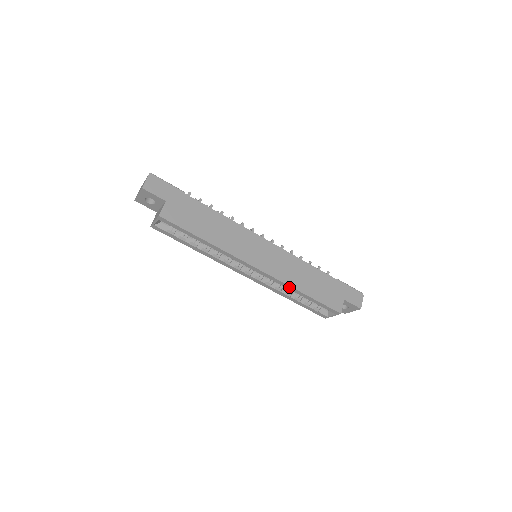
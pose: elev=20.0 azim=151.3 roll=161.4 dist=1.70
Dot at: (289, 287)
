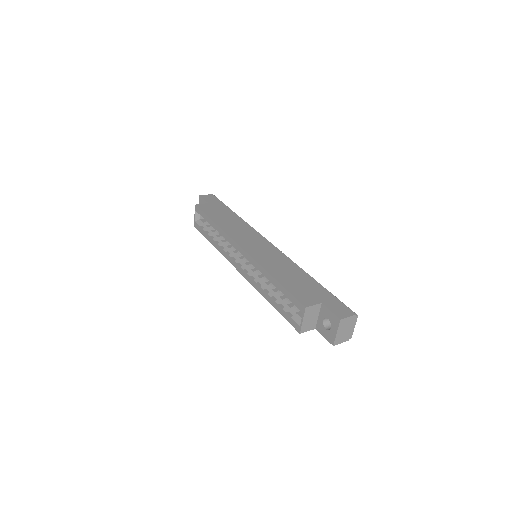
Dot at: (262, 270)
